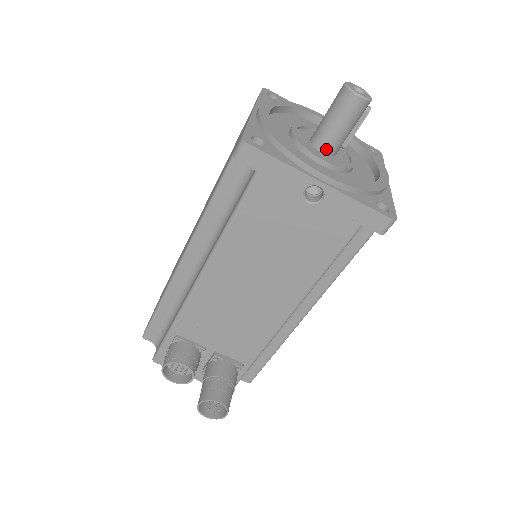
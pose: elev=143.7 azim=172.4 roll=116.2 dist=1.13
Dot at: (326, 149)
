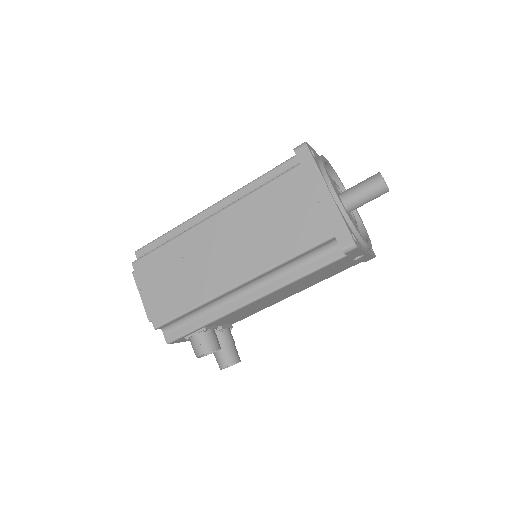
Dot at: occluded
